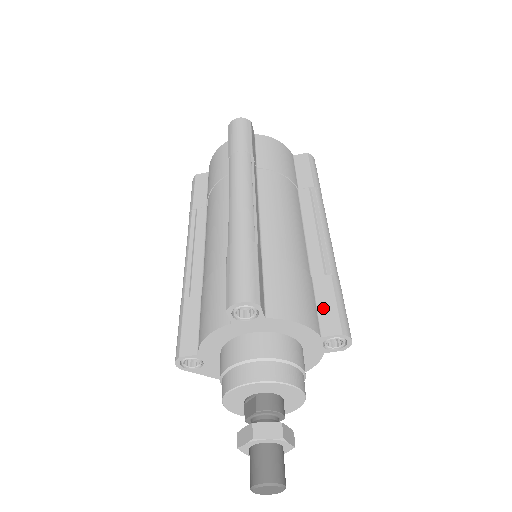
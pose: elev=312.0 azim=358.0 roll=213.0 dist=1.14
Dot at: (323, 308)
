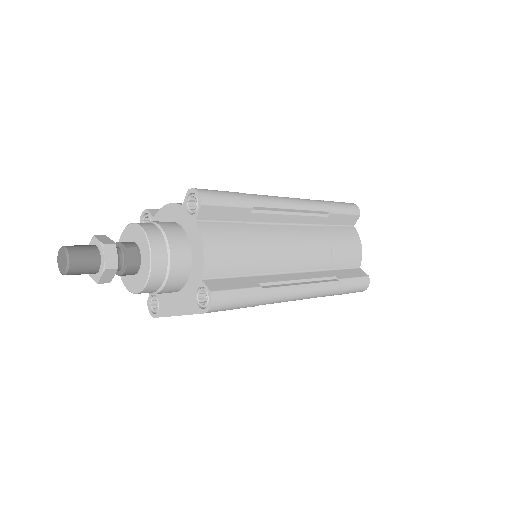
Dot at: occluded
